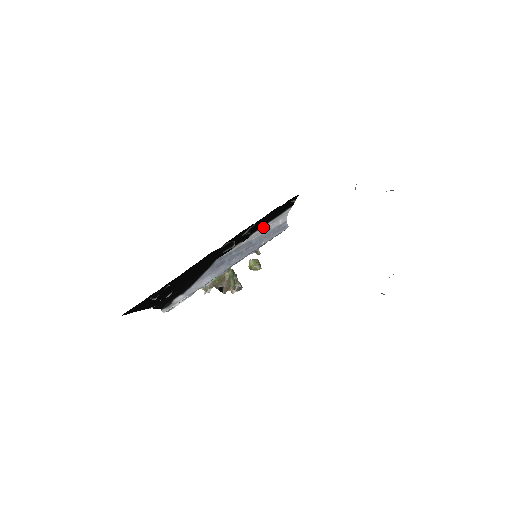
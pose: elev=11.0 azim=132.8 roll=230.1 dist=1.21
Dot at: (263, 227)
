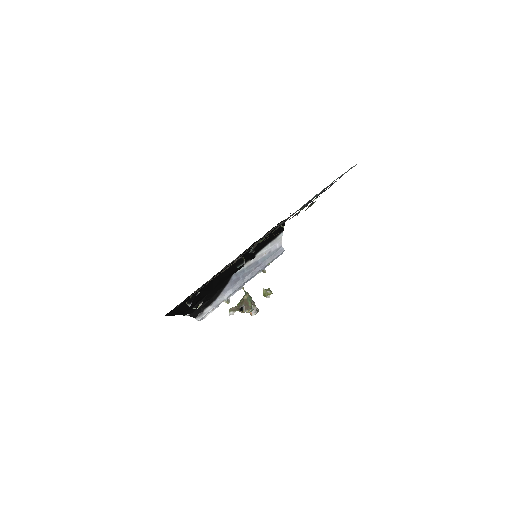
Dot at: (264, 249)
